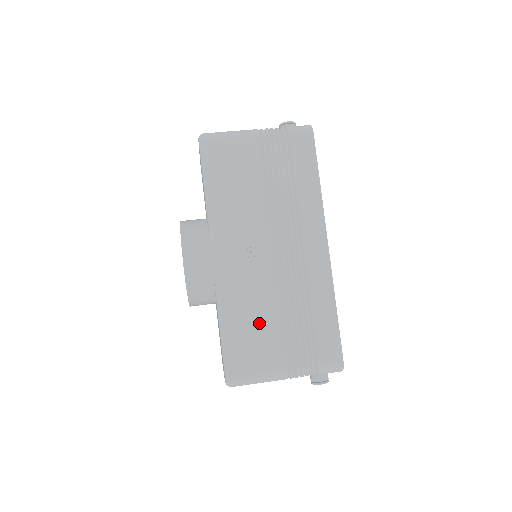
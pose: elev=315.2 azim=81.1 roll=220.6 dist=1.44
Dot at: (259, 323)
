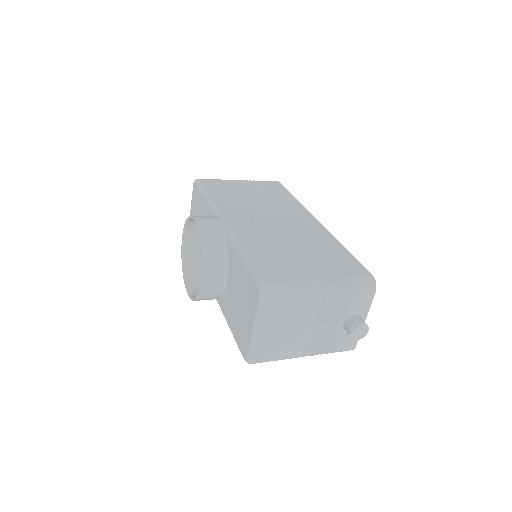
Dot at: (279, 252)
